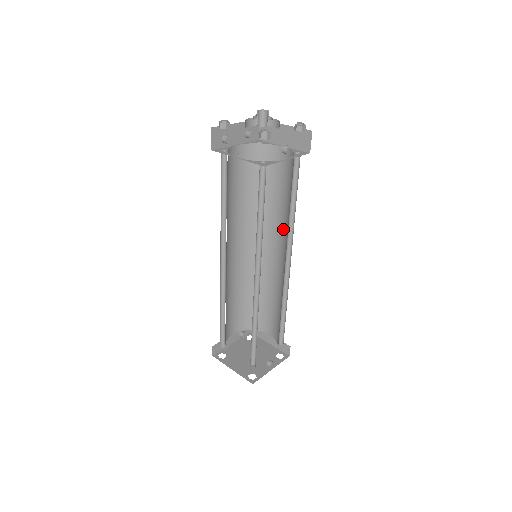
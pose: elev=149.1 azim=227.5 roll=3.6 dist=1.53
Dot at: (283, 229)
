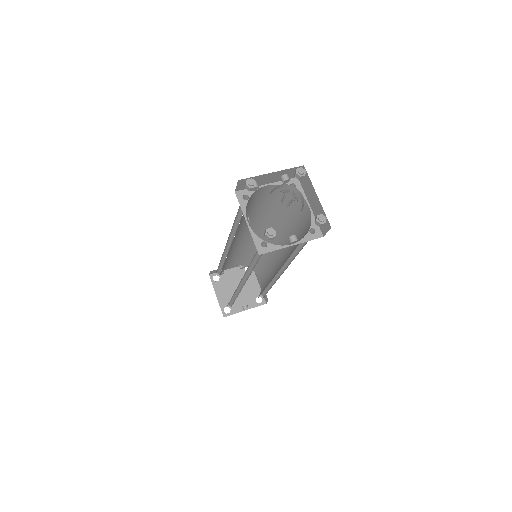
Dot at: (288, 250)
